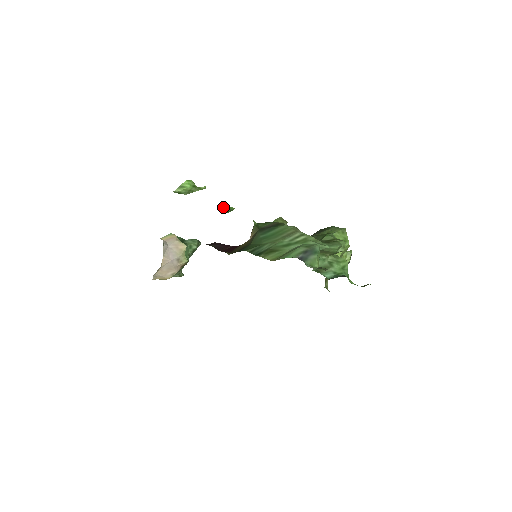
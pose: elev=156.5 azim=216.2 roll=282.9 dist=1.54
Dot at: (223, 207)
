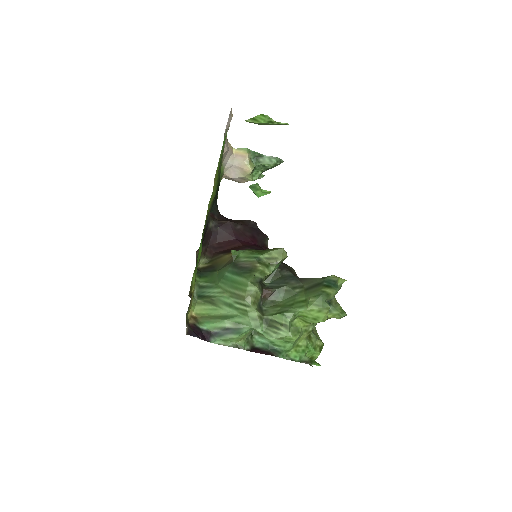
Dot at: occluded
